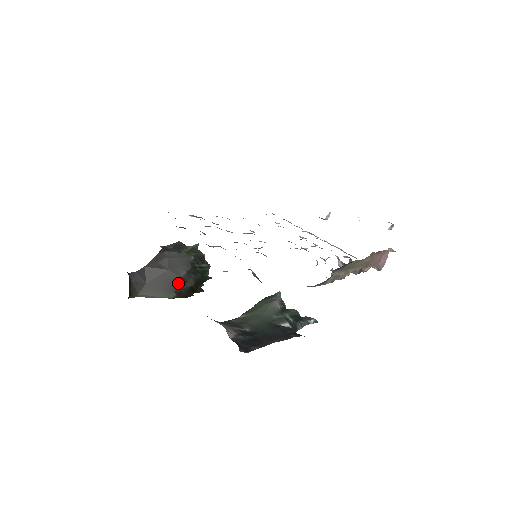
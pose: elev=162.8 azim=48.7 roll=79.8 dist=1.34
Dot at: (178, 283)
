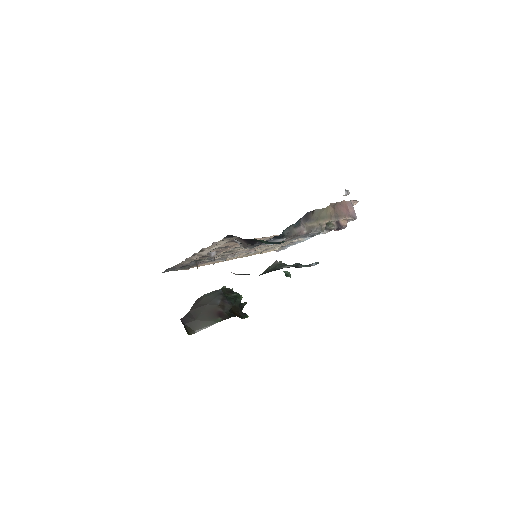
Dot at: (218, 310)
